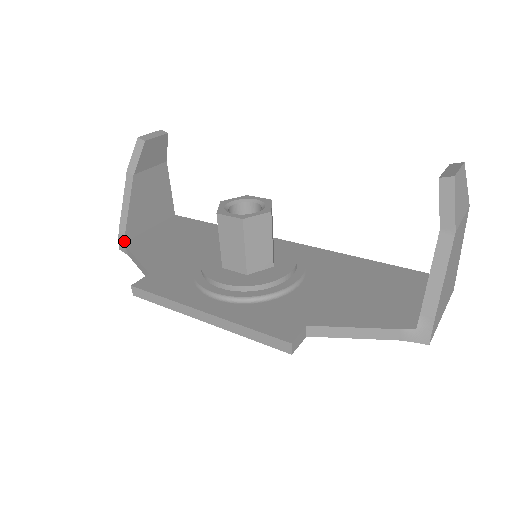
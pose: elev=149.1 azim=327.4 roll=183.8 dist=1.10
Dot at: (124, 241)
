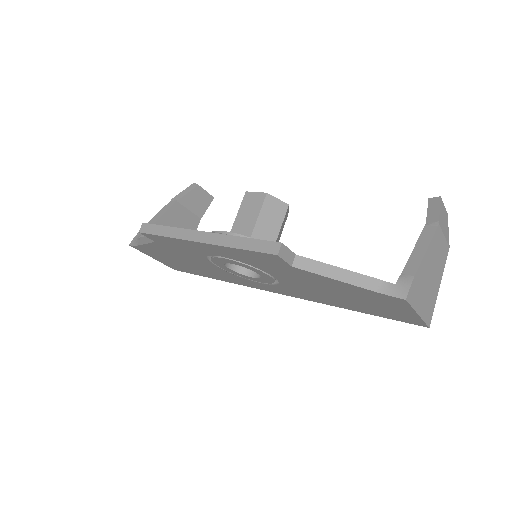
Dot at: occluded
